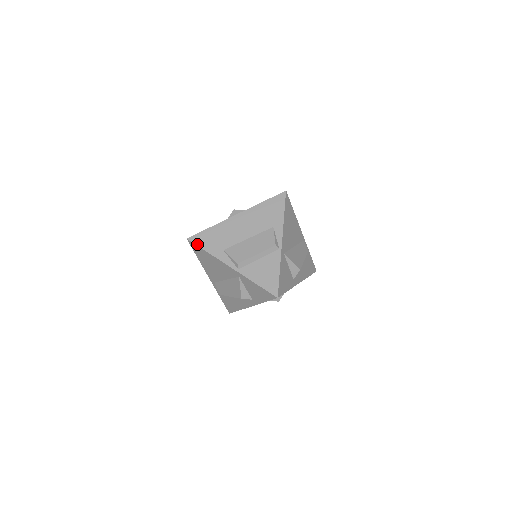
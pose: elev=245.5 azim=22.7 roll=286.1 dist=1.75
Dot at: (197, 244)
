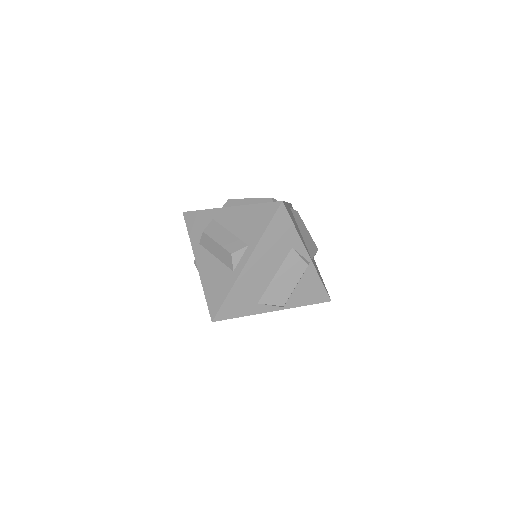
Dot at: (227, 318)
